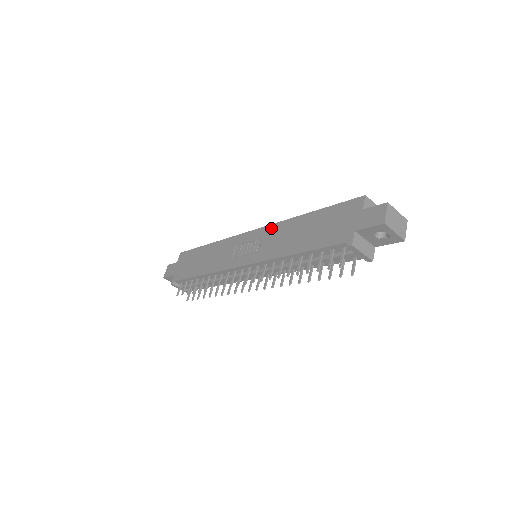
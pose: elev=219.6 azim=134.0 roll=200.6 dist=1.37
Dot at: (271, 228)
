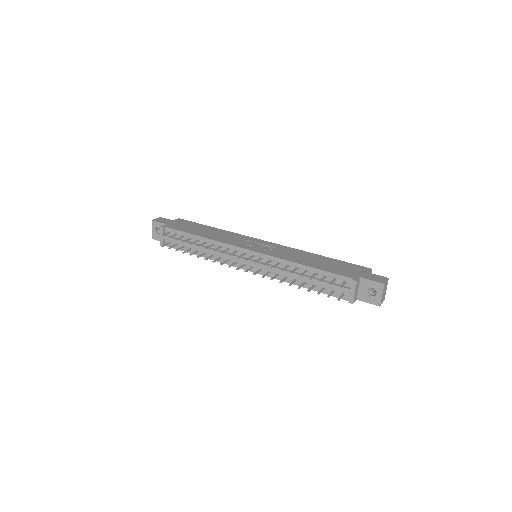
Dot at: (286, 247)
